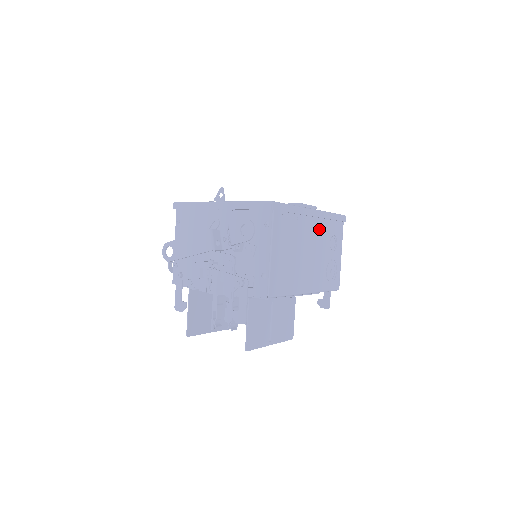
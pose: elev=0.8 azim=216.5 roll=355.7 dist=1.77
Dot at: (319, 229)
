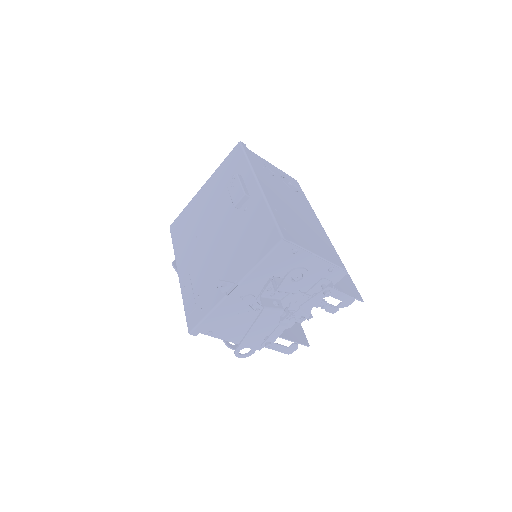
Dot at: (268, 184)
